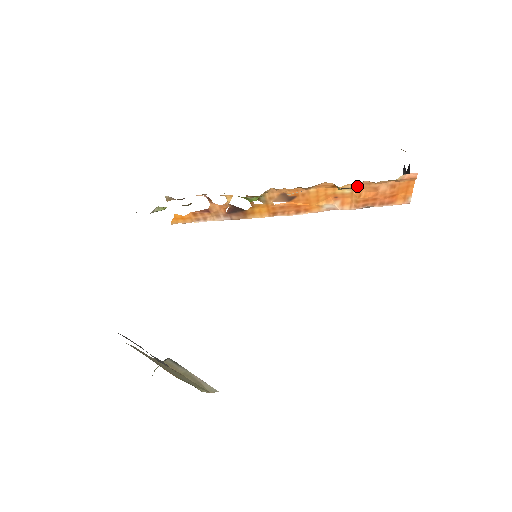
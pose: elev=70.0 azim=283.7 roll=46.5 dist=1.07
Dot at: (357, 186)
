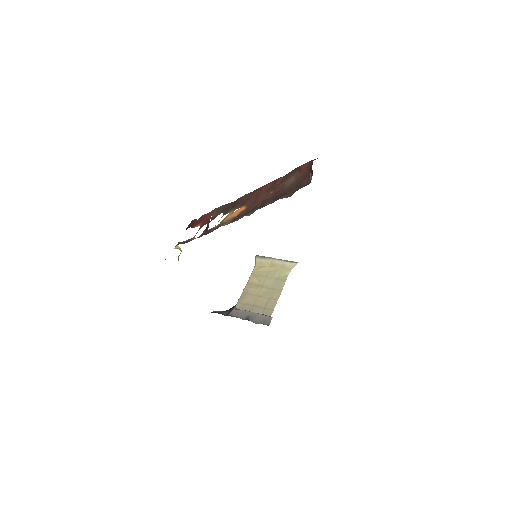
Dot at: (280, 196)
